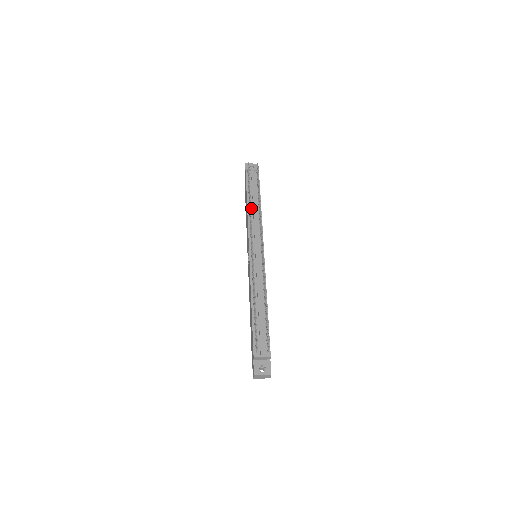
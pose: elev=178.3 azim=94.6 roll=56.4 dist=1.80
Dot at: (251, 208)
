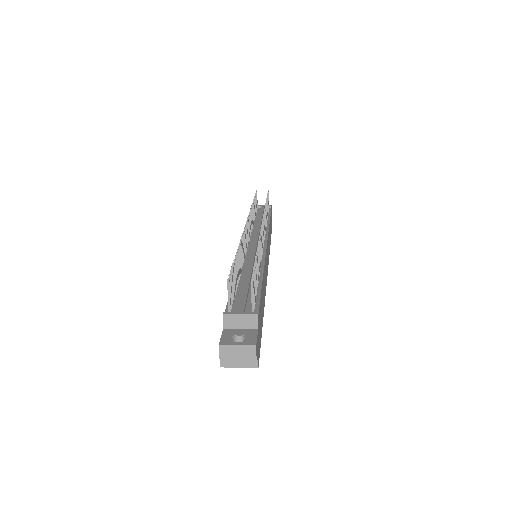
Dot at: (255, 223)
